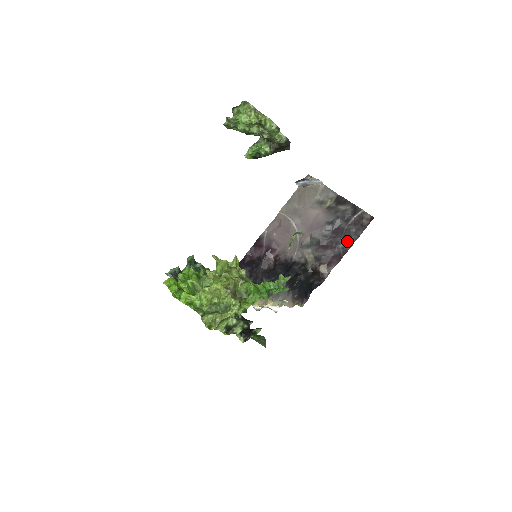
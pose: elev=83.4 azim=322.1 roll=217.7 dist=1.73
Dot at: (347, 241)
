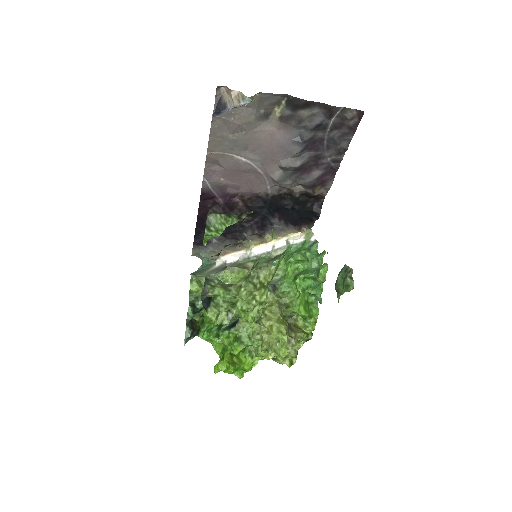
Dot at: (335, 152)
